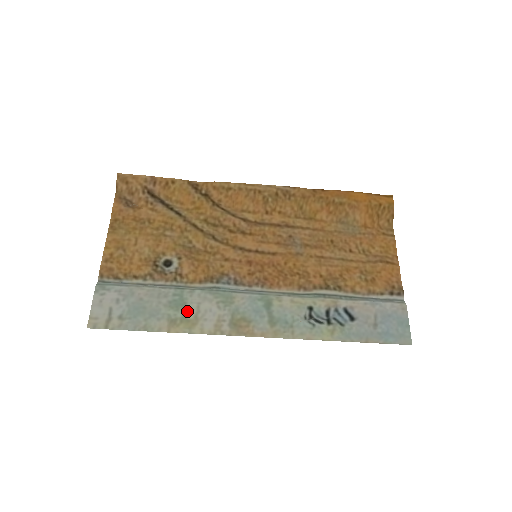
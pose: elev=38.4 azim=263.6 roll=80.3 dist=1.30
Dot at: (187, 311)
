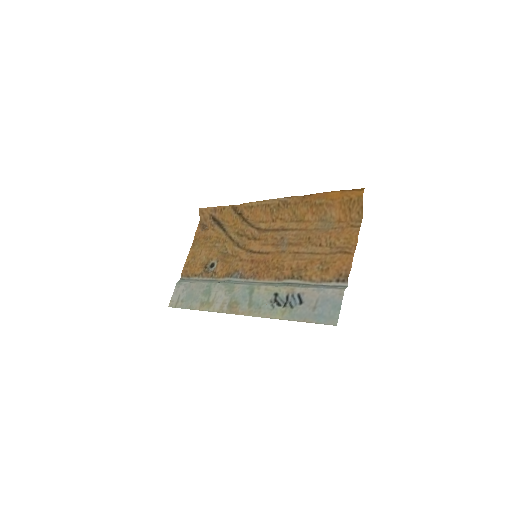
Dot at: (210, 297)
